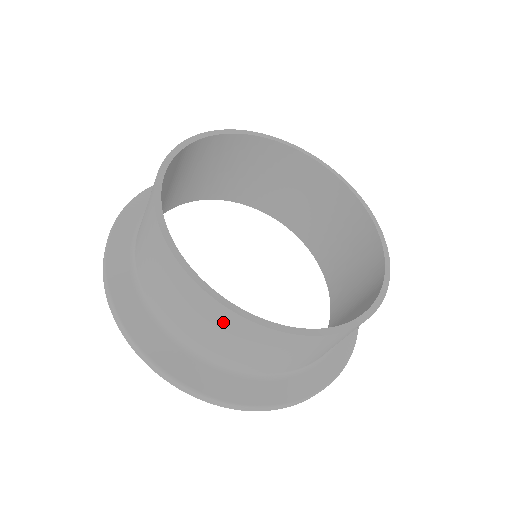
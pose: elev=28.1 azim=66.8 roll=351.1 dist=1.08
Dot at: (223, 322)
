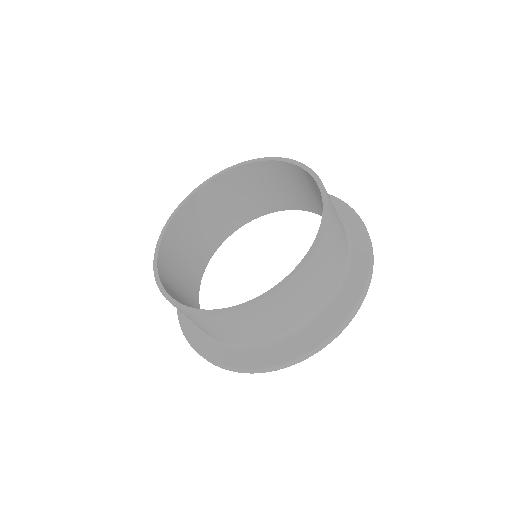
Dot at: (211, 322)
